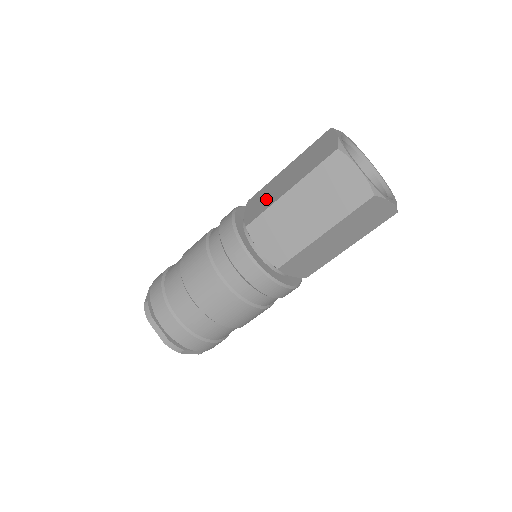
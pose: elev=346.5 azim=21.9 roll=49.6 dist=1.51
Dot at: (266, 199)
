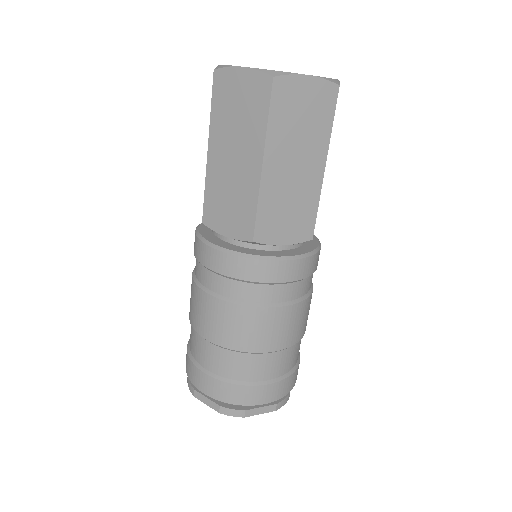
Dot at: occluded
